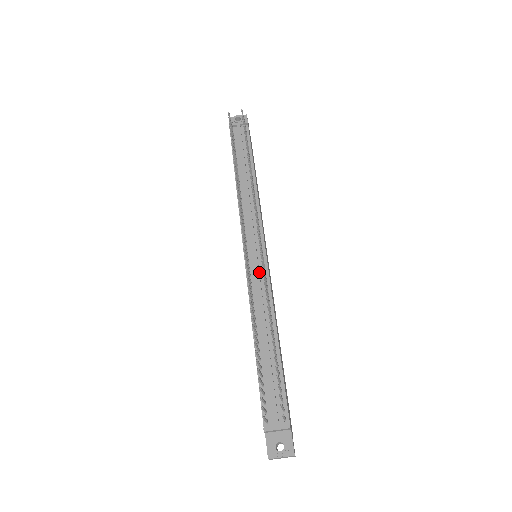
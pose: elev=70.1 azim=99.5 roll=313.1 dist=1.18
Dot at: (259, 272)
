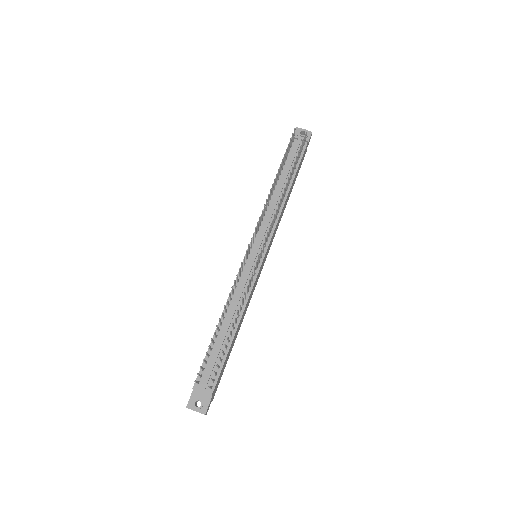
Dot at: (250, 271)
